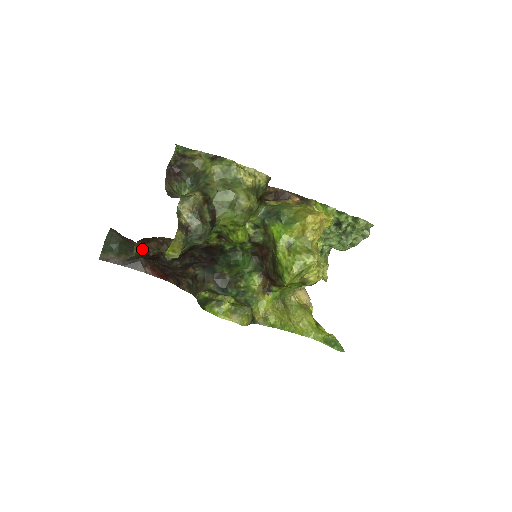
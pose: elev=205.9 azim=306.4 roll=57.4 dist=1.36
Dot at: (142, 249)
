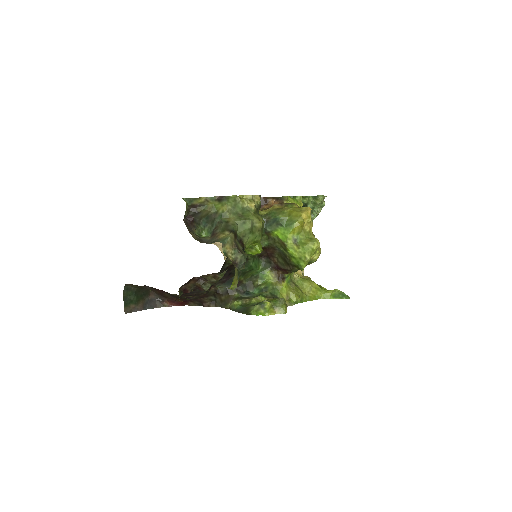
Dot at: (182, 291)
